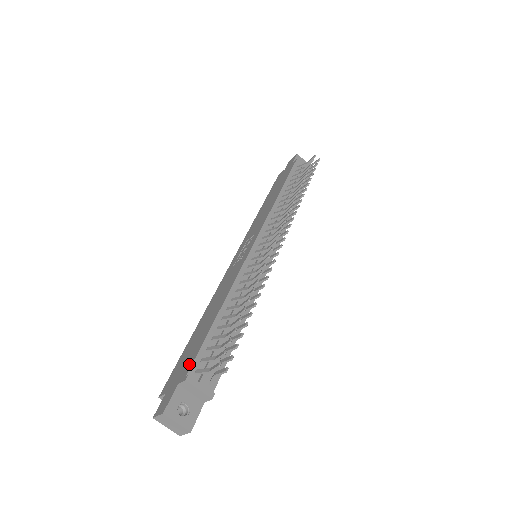
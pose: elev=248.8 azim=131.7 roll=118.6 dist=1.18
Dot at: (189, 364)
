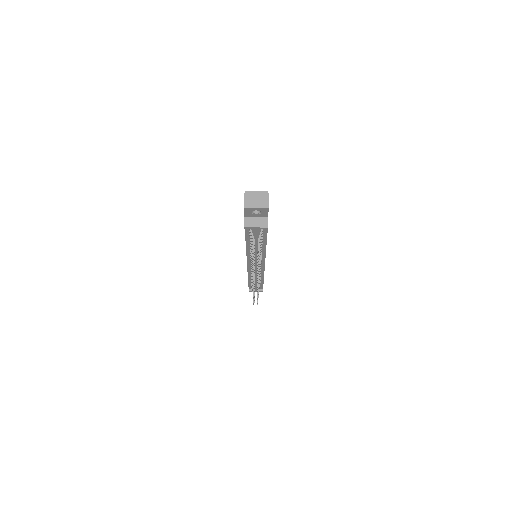
Dot at: occluded
